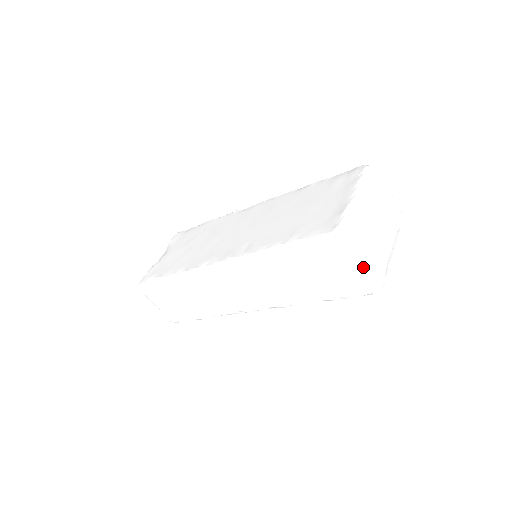
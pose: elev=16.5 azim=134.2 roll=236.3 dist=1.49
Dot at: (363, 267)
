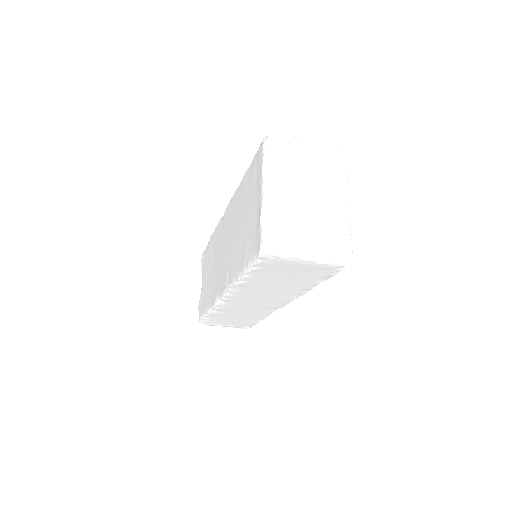
Dot at: (313, 259)
